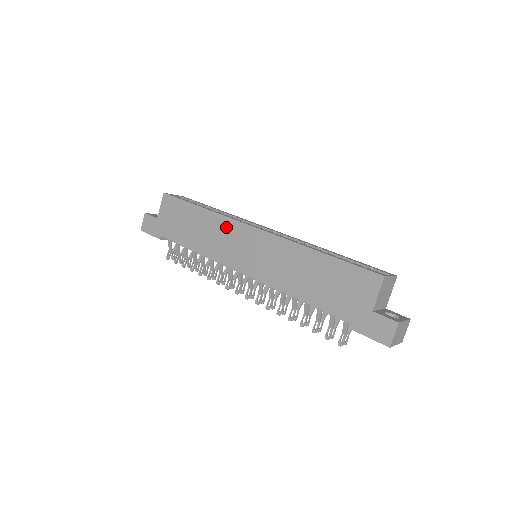
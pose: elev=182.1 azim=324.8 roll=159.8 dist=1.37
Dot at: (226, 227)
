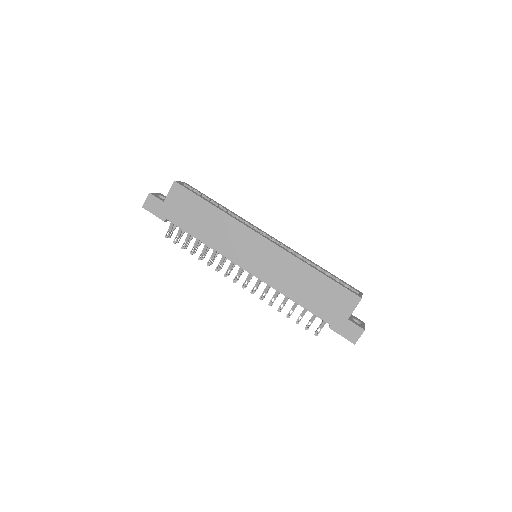
Dot at: (237, 230)
